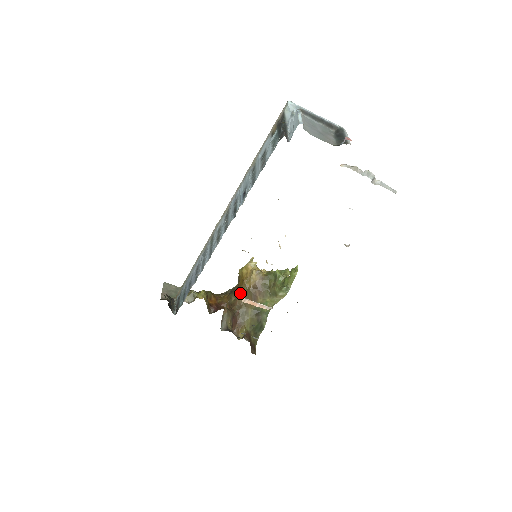
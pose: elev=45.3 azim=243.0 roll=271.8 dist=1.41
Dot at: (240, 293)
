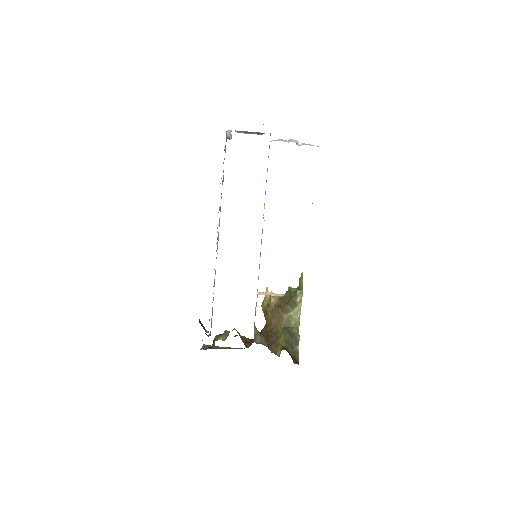
Dot at: (267, 321)
